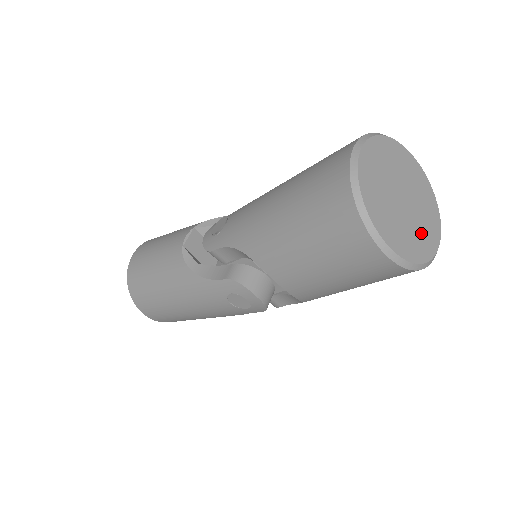
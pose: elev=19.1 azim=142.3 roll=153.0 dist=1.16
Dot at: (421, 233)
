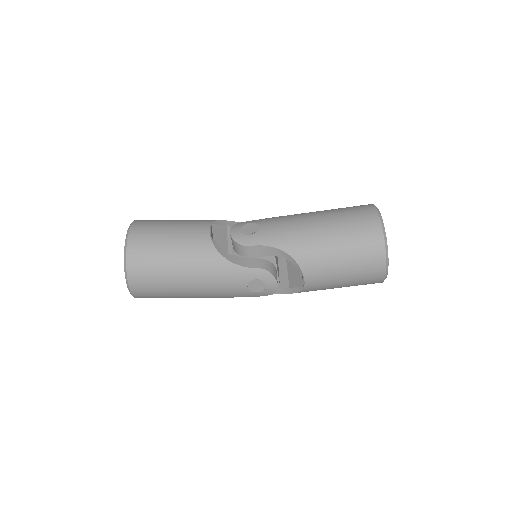
Dot at: occluded
